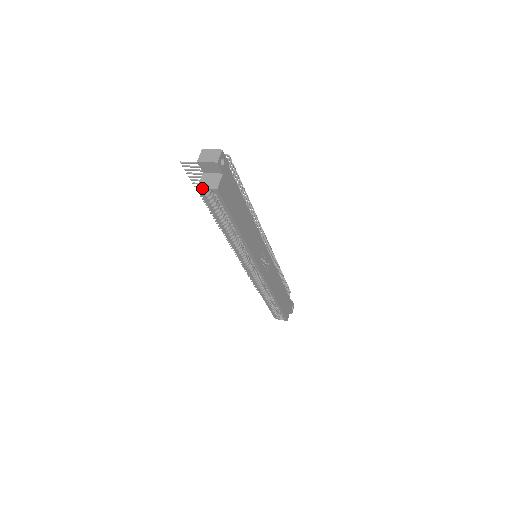
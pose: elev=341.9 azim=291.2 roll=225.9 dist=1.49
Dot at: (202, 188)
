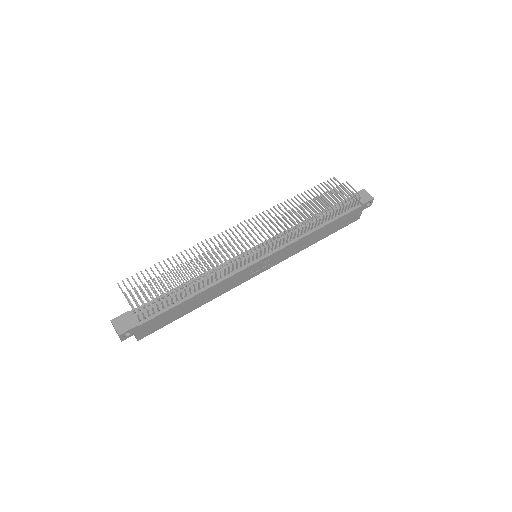
Dot at: occluded
